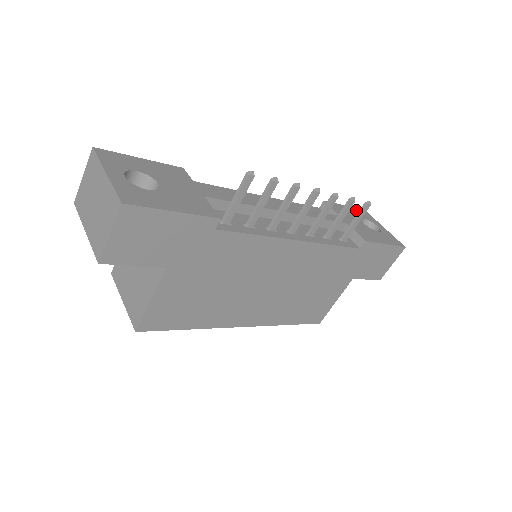
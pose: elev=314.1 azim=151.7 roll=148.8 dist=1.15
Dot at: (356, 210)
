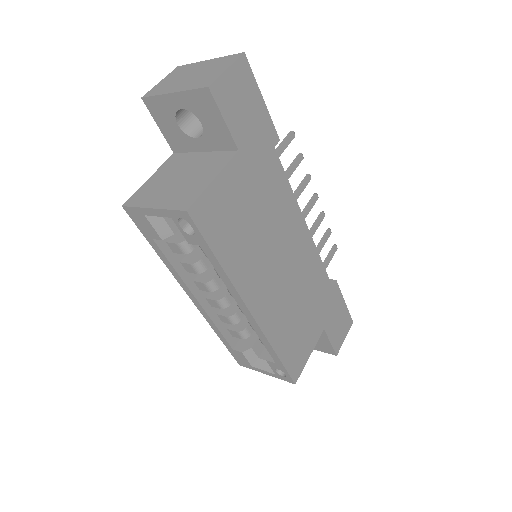
Dot at: occluded
